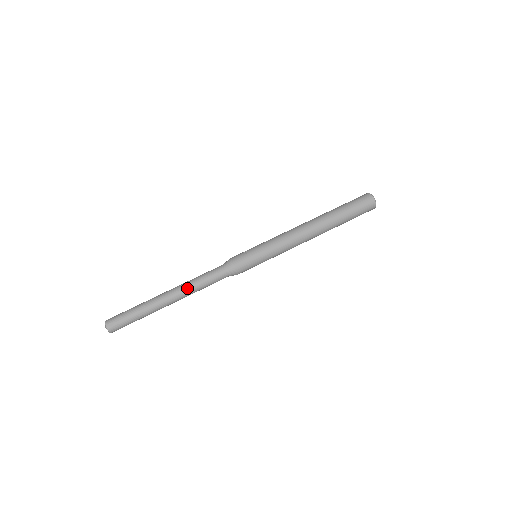
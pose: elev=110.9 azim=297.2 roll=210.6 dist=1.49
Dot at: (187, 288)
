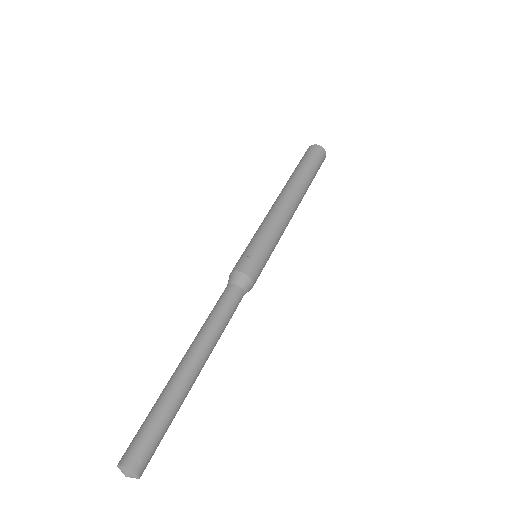
Dot at: (212, 338)
